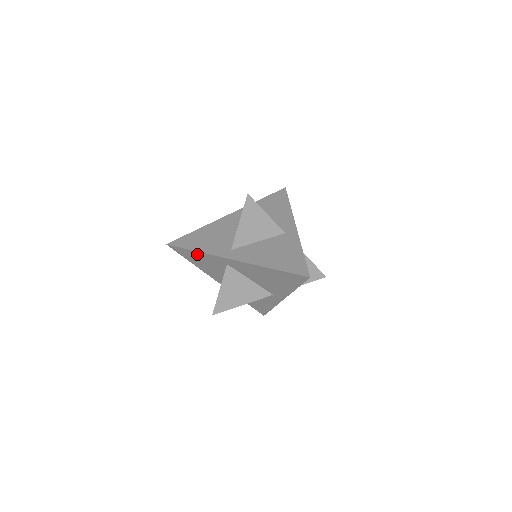
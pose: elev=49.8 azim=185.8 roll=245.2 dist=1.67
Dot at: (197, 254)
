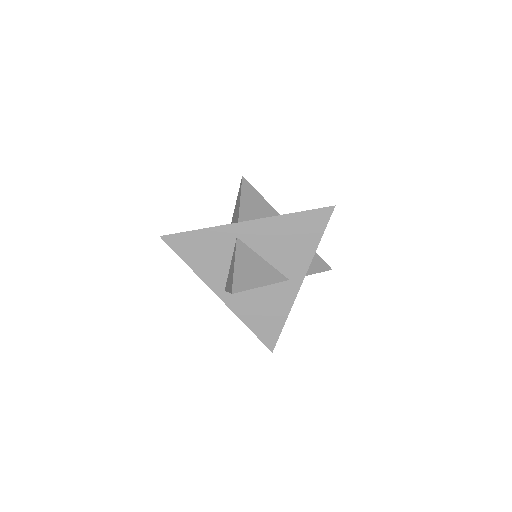
Dot at: (199, 236)
